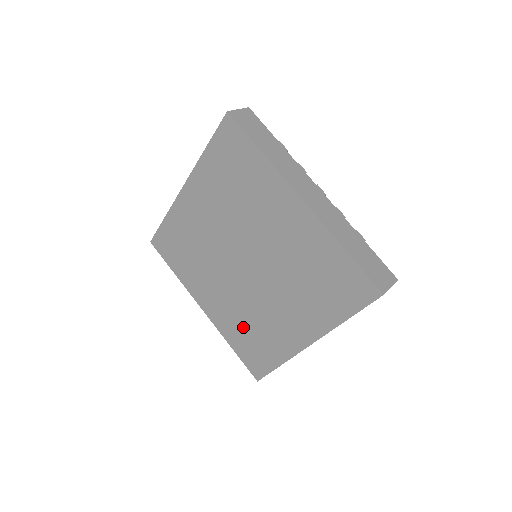
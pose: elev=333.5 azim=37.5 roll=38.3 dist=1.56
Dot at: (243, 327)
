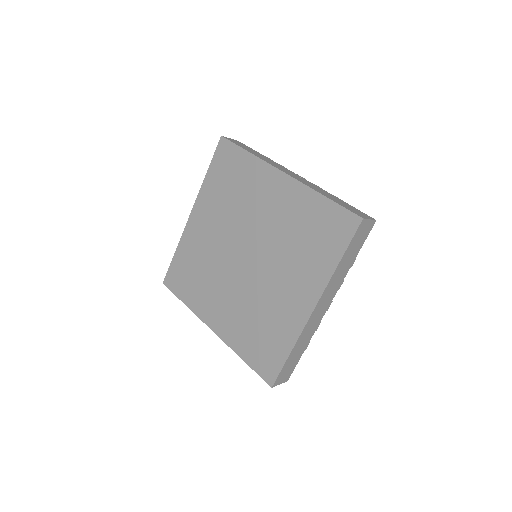
Dot at: (251, 327)
